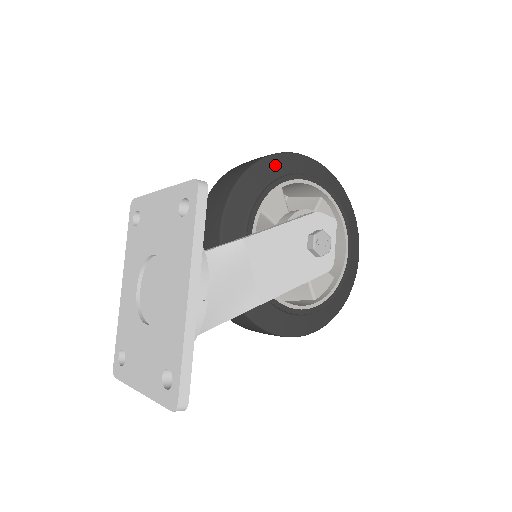
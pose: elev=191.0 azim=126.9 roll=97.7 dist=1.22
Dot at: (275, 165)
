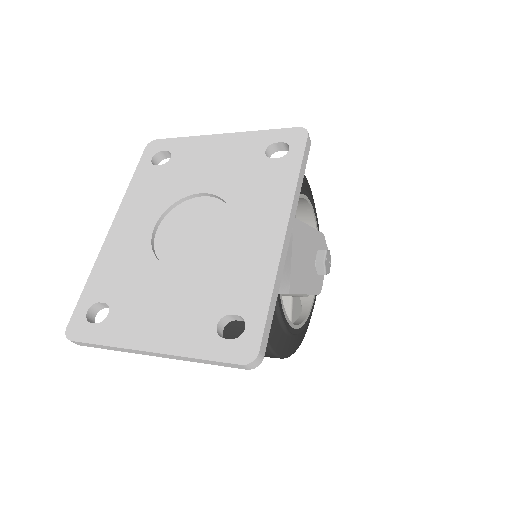
Dot at: occluded
